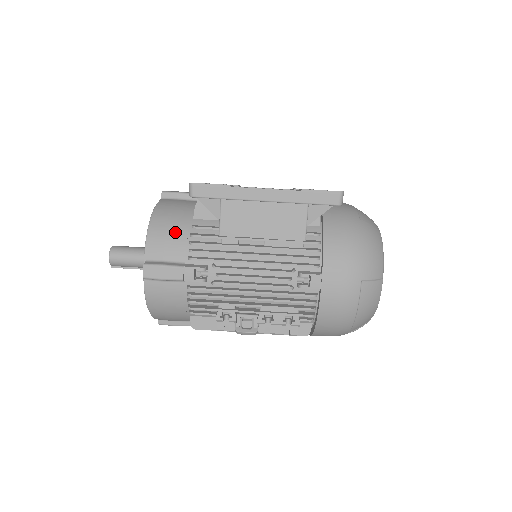
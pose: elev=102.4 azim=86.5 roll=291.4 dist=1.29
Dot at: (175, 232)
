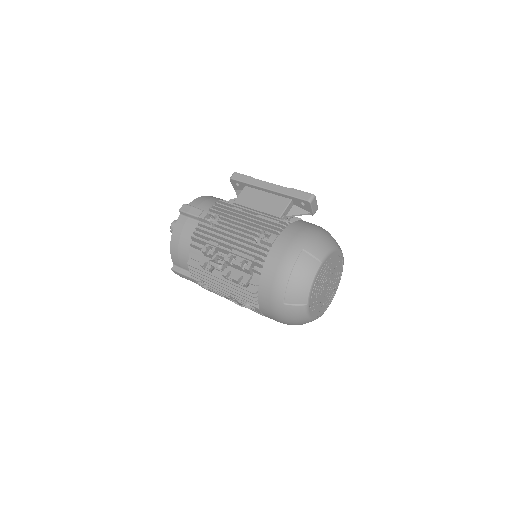
Dot at: (212, 201)
